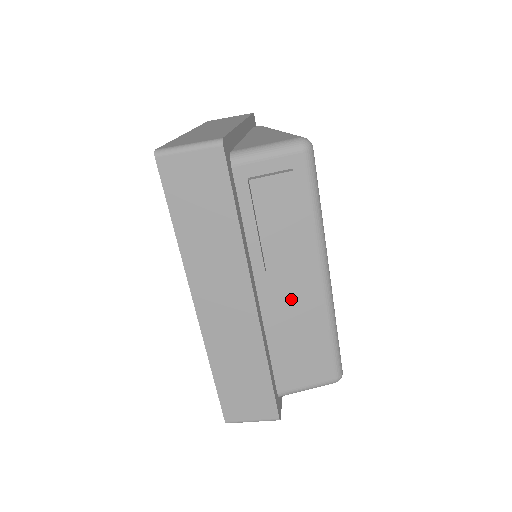
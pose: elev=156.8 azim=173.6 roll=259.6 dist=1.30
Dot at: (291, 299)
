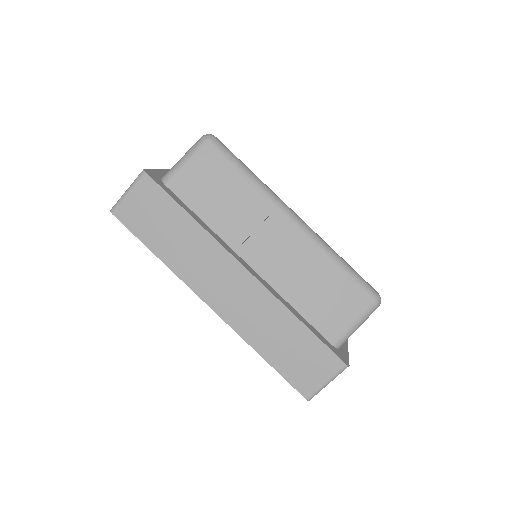
Dot at: (280, 254)
